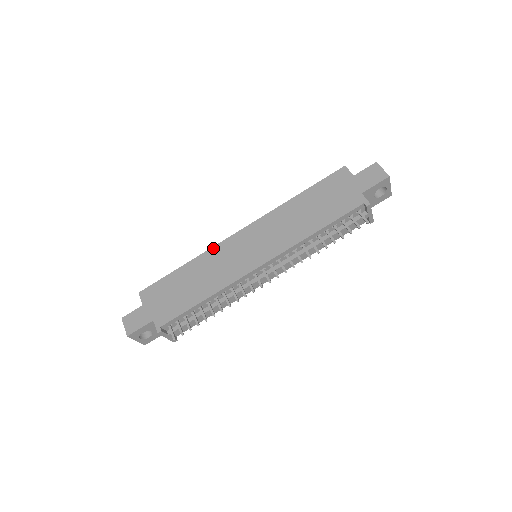
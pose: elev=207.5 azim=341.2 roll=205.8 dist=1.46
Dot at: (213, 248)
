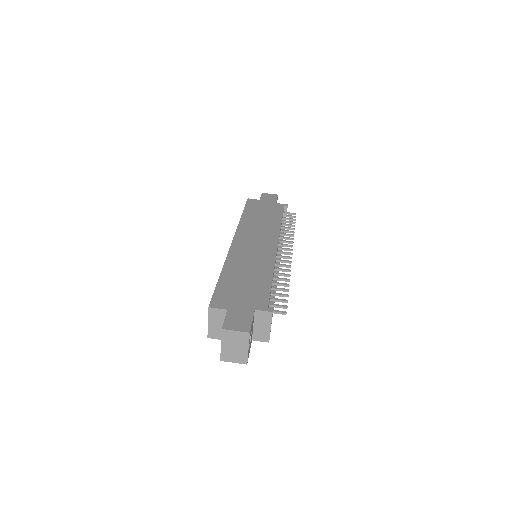
Dot at: (229, 255)
